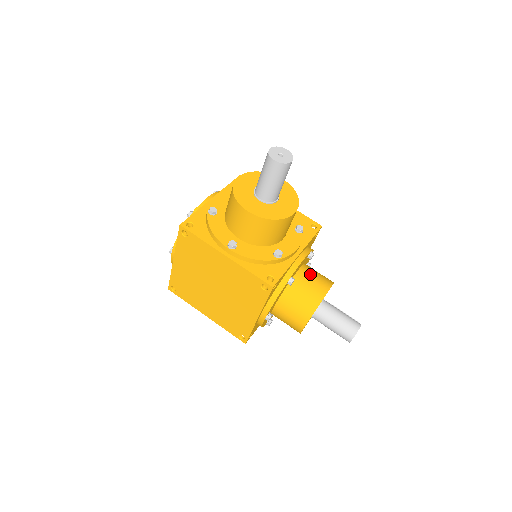
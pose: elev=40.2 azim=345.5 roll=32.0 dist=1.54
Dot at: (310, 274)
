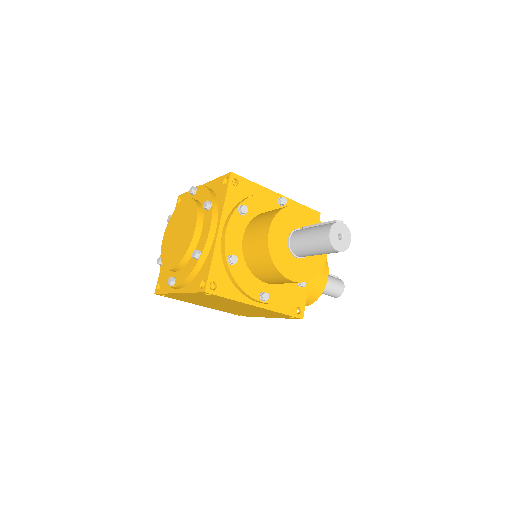
Dot at: occluded
